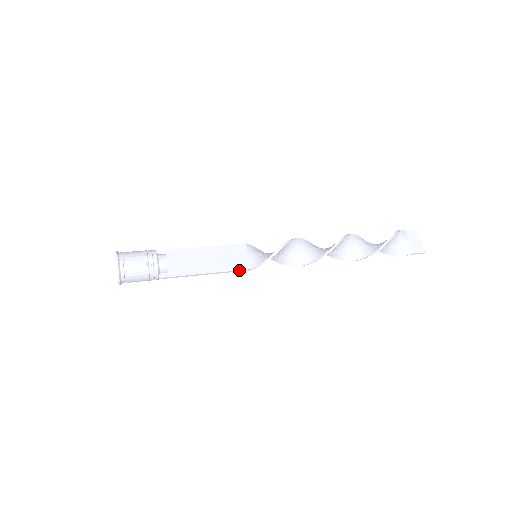
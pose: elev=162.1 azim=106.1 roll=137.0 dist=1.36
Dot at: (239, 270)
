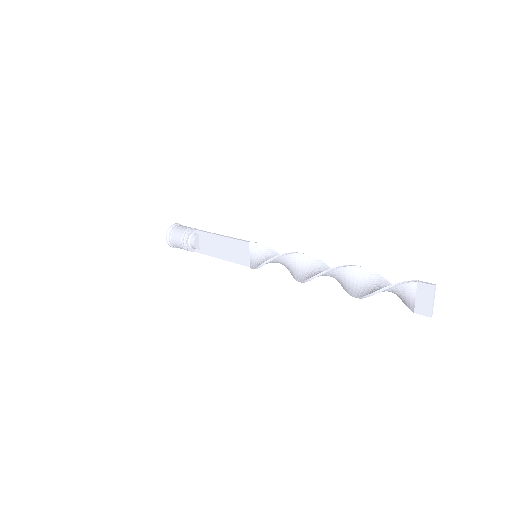
Dot at: (242, 264)
